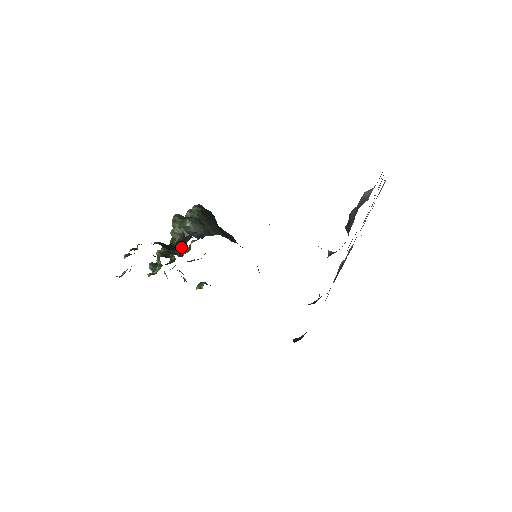
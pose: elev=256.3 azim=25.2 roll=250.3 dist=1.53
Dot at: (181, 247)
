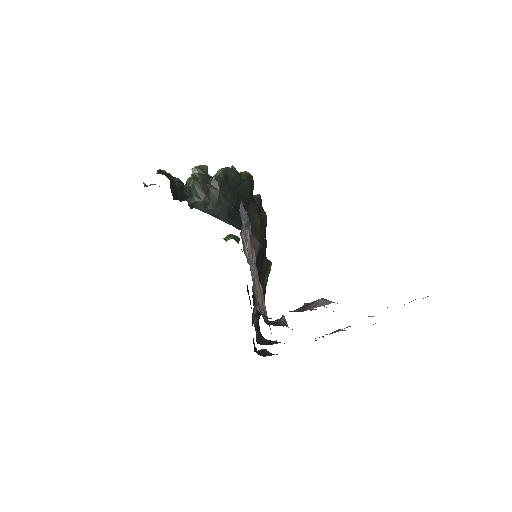
Dot at: occluded
